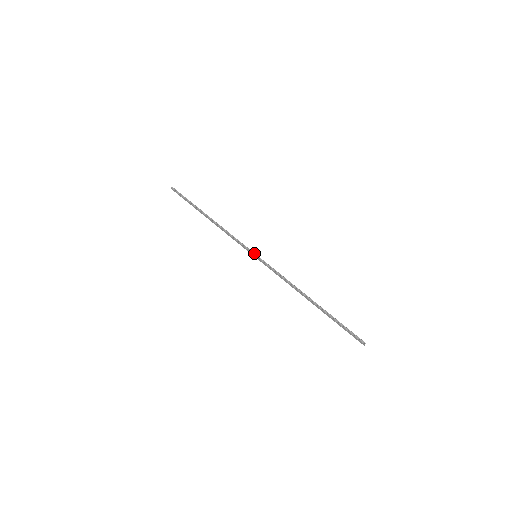
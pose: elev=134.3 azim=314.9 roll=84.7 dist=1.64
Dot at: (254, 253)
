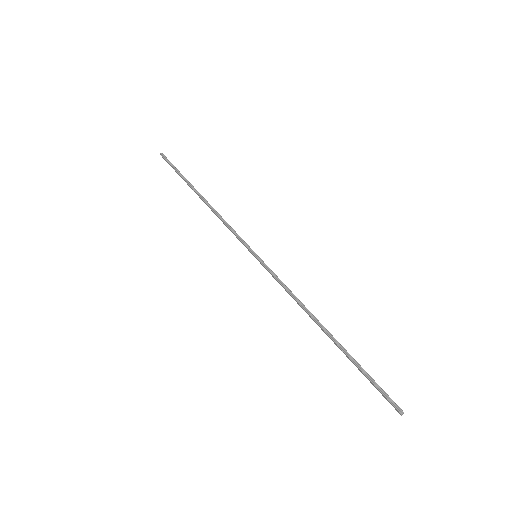
Dot at: (253, 252)
